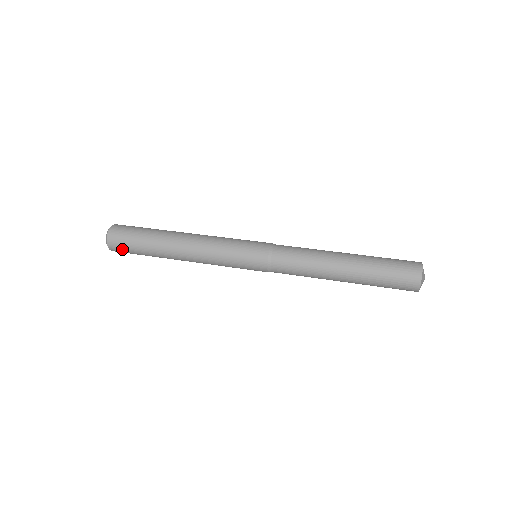
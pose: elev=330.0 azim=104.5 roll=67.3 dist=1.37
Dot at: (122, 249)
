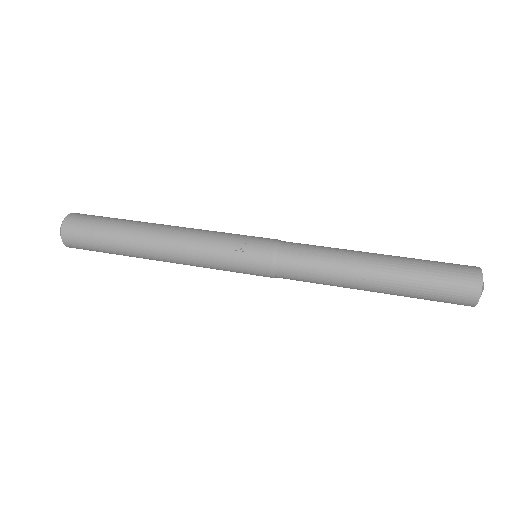
Dot at: (79, 238)
